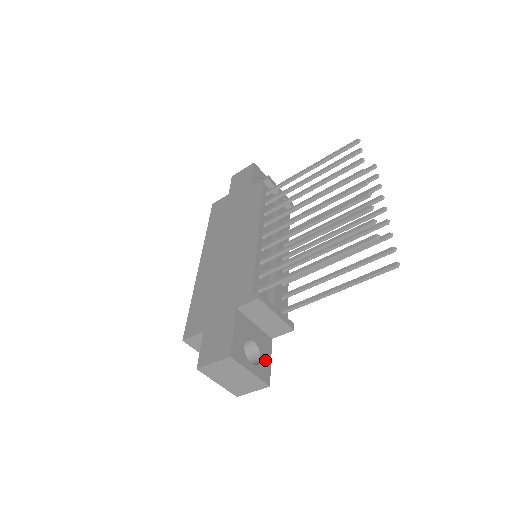
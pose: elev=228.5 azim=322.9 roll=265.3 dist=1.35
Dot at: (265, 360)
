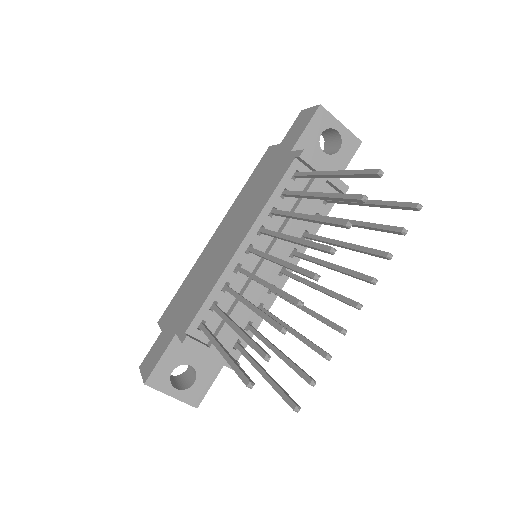
Dot at: (202, 383)
